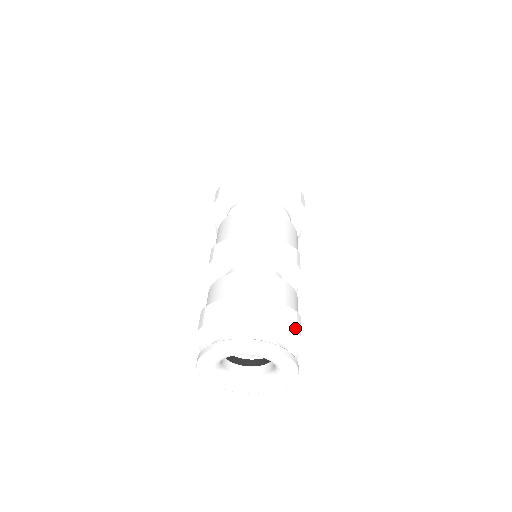
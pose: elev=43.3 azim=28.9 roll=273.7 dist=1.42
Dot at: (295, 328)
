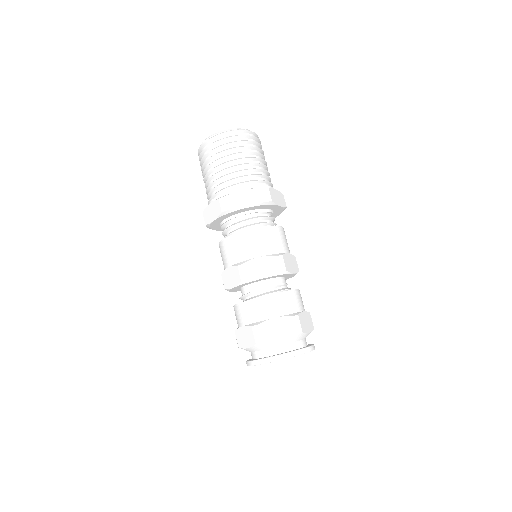
Dot at: (313, 326)
